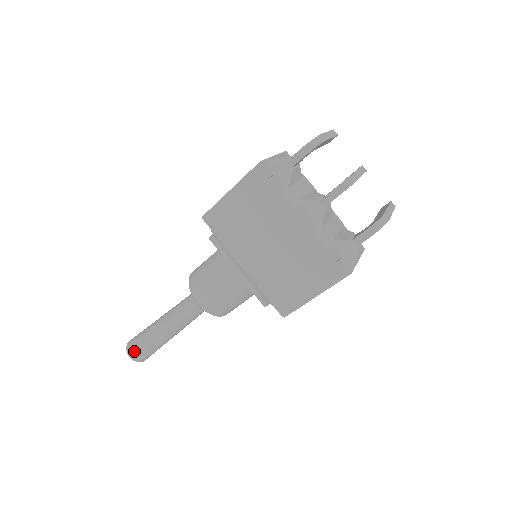
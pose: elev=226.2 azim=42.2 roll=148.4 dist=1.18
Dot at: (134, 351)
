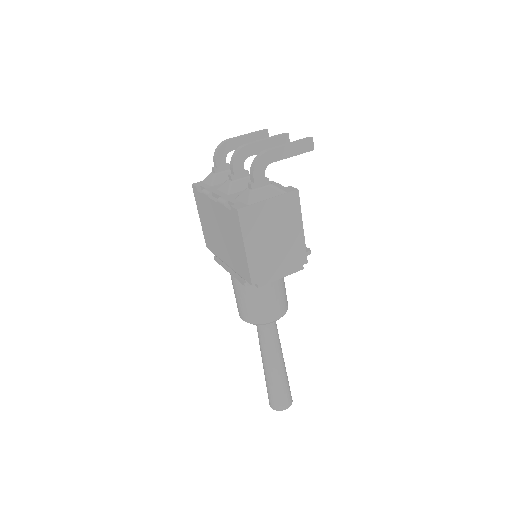
Dot at: (269, 399)
